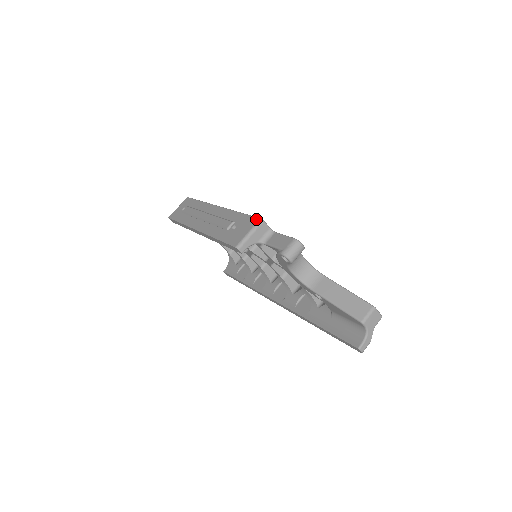
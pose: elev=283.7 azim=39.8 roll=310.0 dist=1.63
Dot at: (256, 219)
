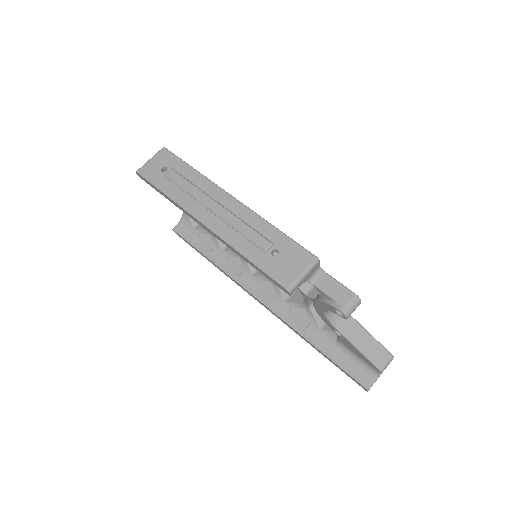
Dot at: (310, 256)
